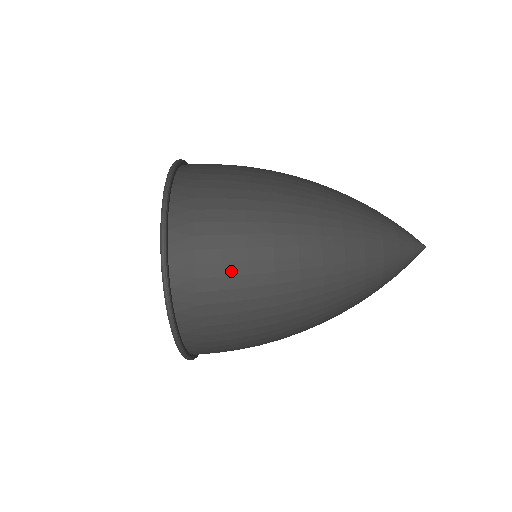
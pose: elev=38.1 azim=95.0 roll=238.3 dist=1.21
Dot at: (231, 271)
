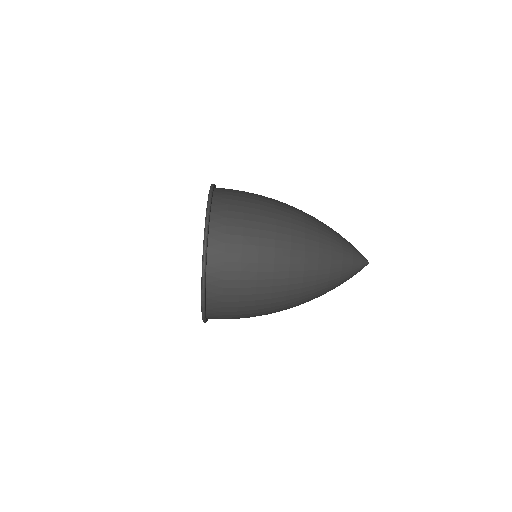
Dot at: (245, 292)
